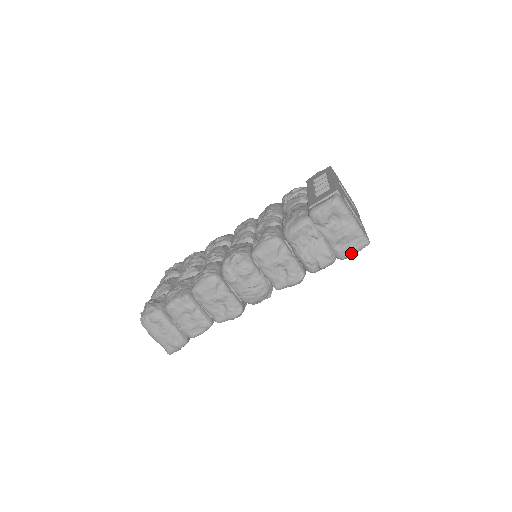
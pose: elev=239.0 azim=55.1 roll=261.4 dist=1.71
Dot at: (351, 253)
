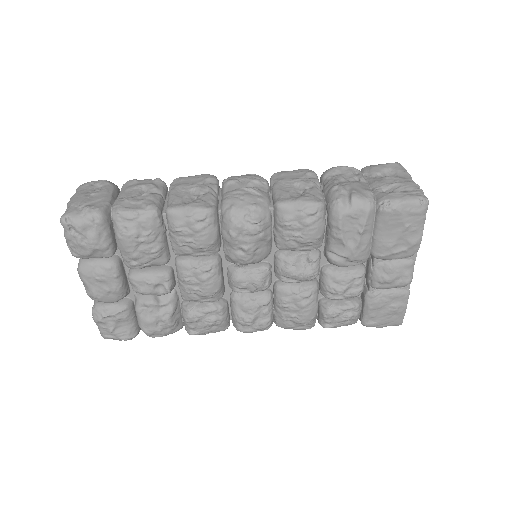
Dot at: (400, 198)
